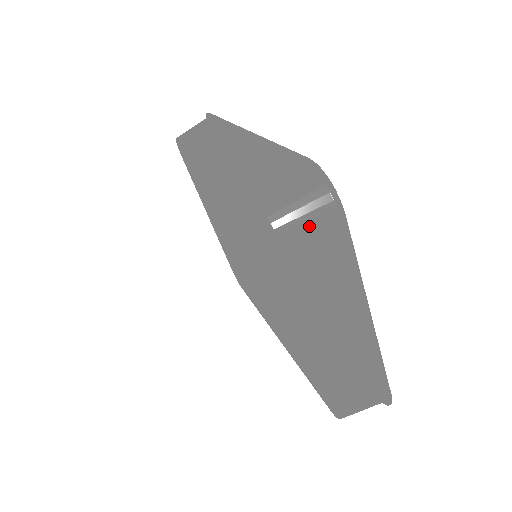
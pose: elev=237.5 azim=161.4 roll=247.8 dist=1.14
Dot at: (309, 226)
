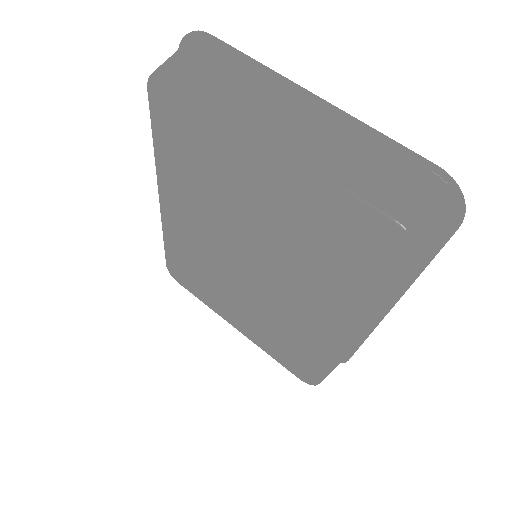
Dot at: (188, 57)
